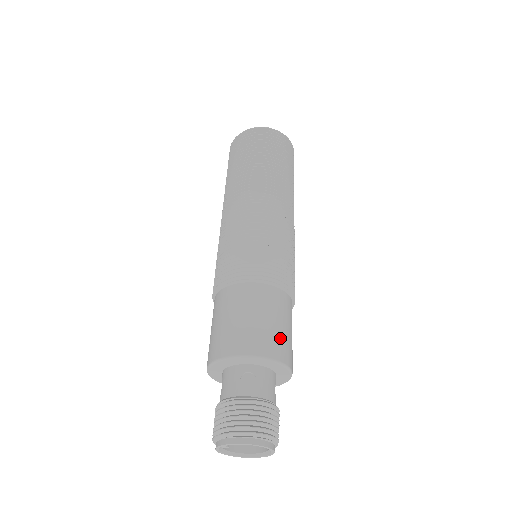
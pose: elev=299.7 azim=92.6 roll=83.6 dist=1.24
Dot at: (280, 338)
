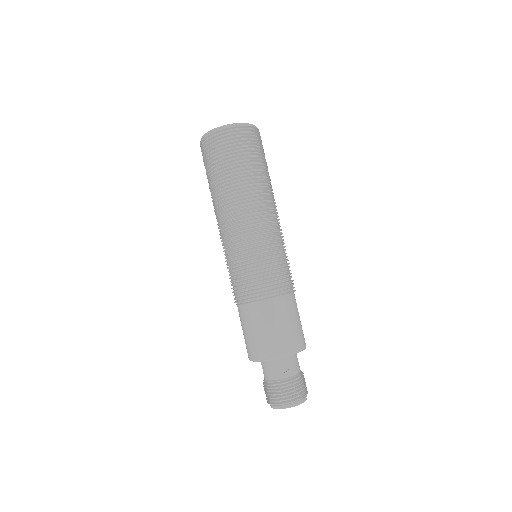
Dot at: (298, 333)
